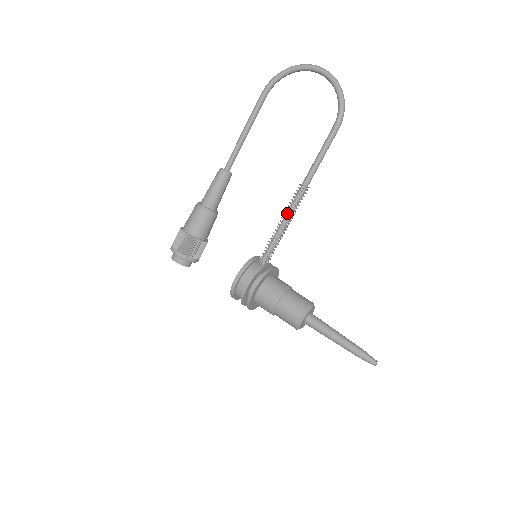
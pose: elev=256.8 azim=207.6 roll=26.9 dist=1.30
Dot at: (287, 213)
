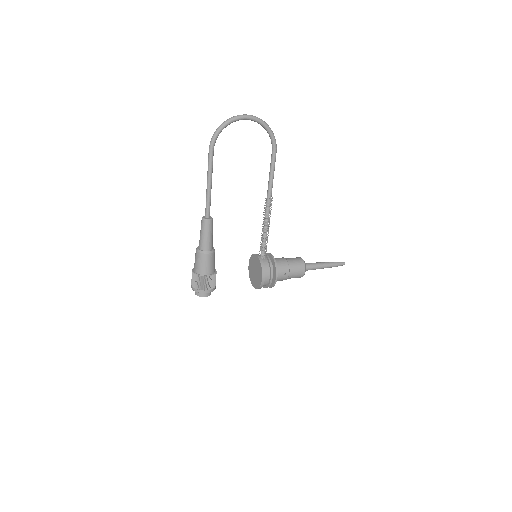
Dot at: (268, 221)
